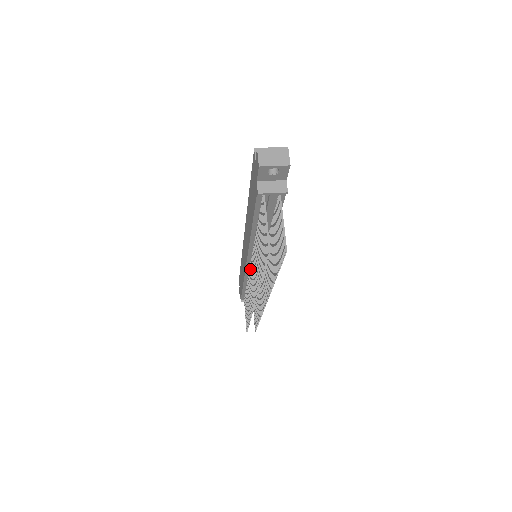
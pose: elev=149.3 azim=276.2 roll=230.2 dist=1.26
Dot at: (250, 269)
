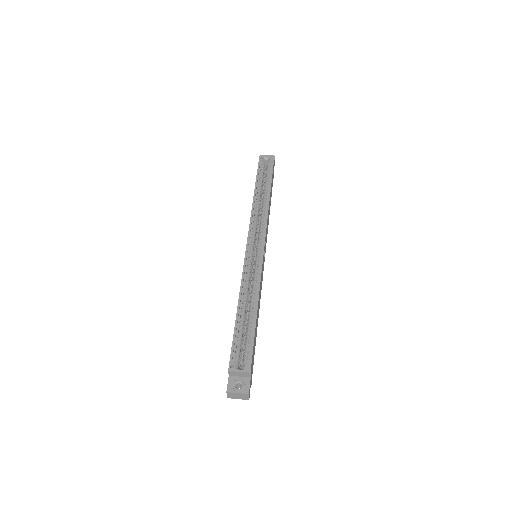
Dot at: occluded
